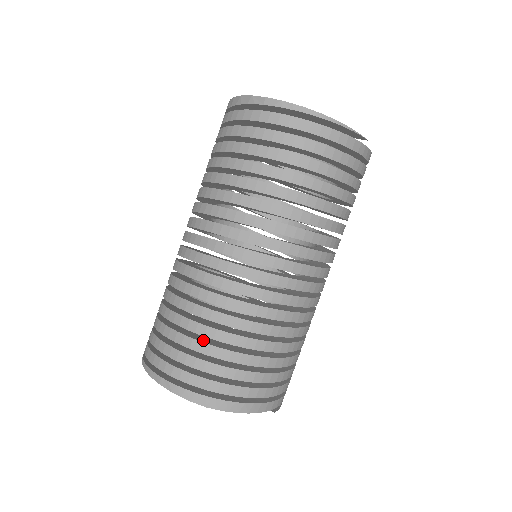
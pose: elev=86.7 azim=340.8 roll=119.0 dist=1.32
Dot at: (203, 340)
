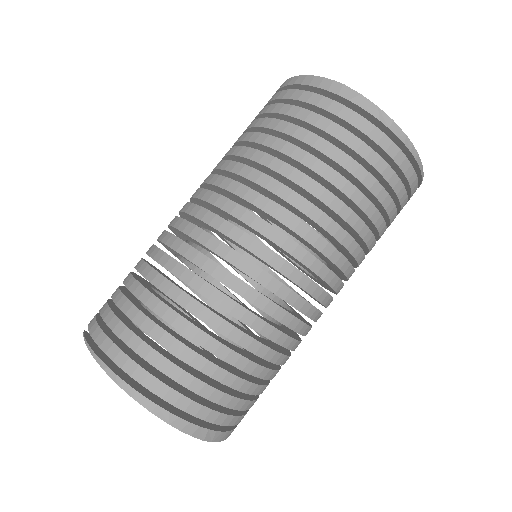
Dot at: (225, 367)
